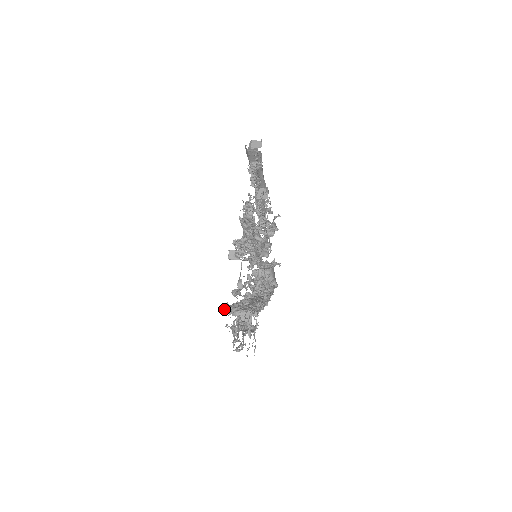
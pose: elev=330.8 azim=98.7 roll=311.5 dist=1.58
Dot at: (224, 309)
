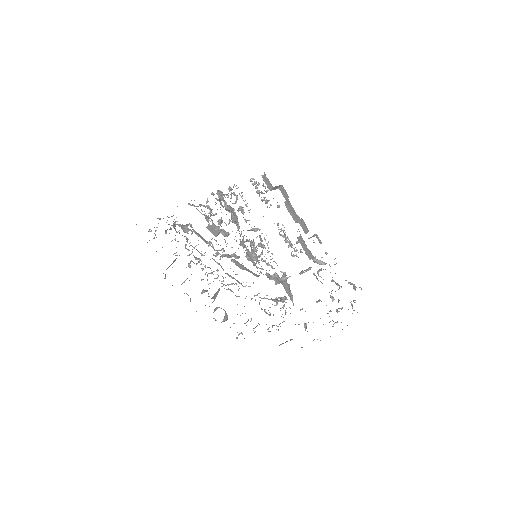
Dot at: occluded
